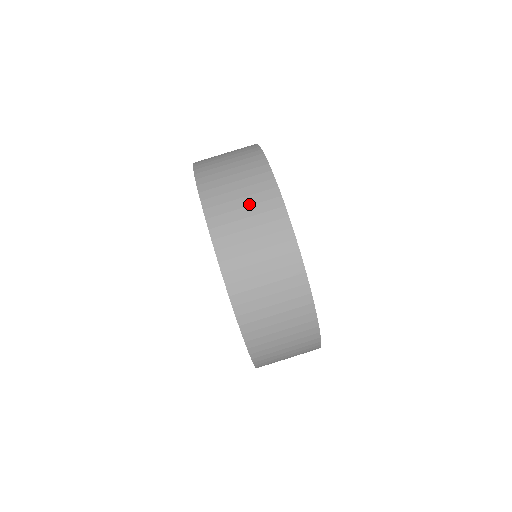
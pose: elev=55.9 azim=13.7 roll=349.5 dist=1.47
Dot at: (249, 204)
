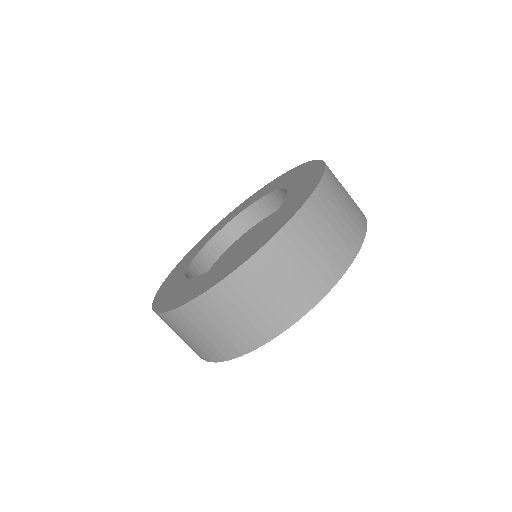
Dot at: (349, 195)
